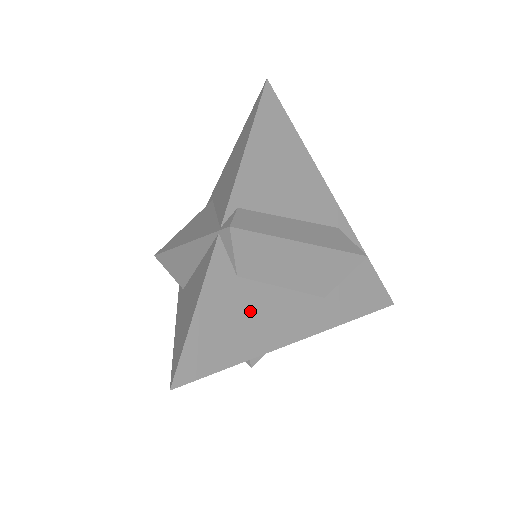
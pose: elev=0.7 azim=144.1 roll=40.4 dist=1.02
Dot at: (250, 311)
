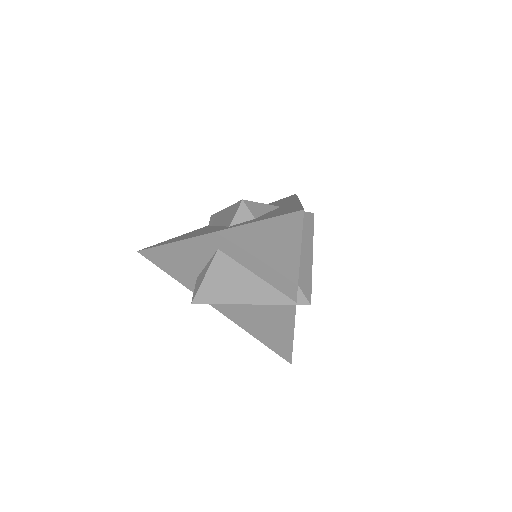
Dot at: occluded
